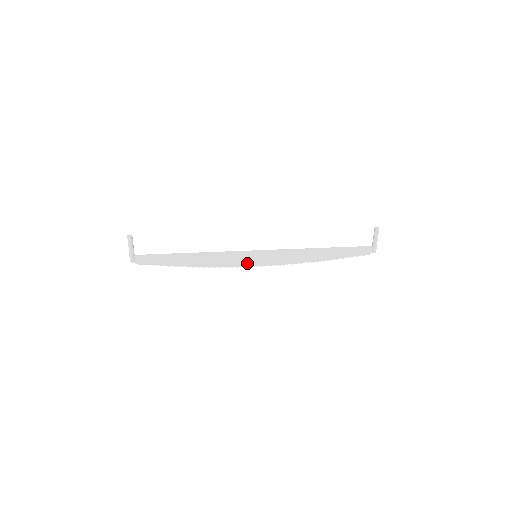
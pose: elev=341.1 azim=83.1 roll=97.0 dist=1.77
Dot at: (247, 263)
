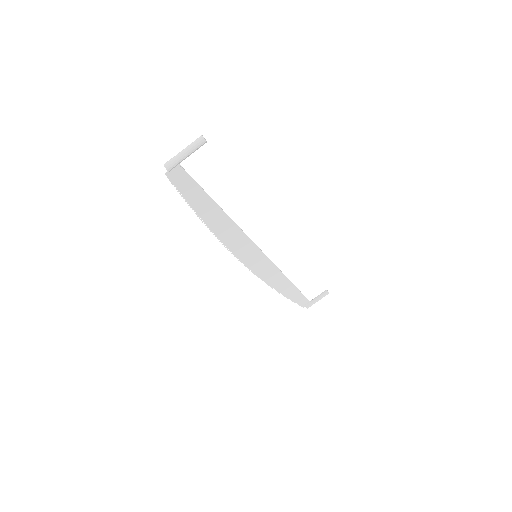
Dot at: (243, 257)
